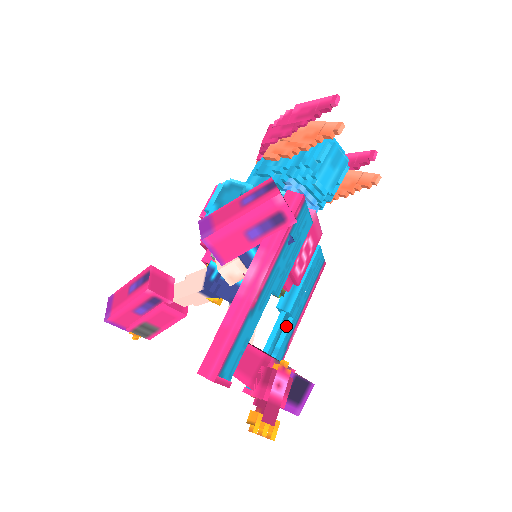
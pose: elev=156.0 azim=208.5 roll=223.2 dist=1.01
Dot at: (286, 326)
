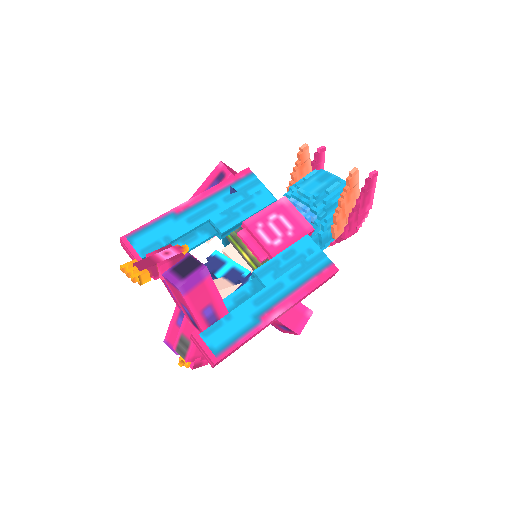
Dot at: (257, 293)
